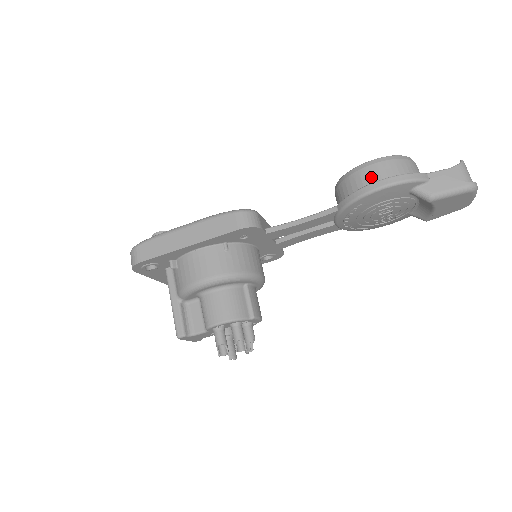
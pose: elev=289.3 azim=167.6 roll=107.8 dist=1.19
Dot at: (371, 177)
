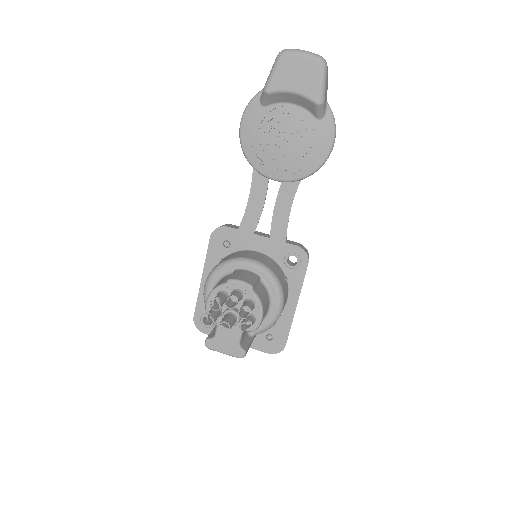
Dot at: occluded
